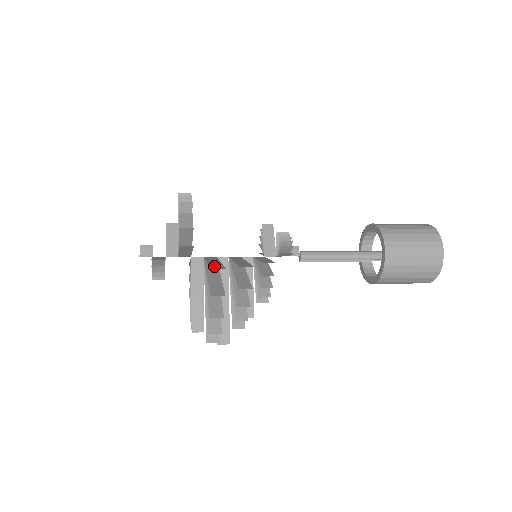
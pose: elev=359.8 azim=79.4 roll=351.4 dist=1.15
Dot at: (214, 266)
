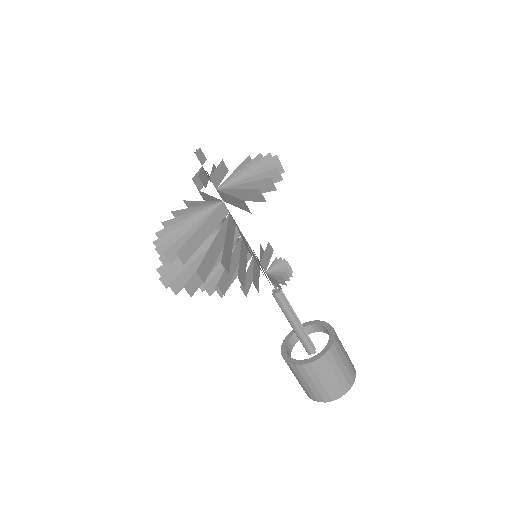
Dot at: occluded
